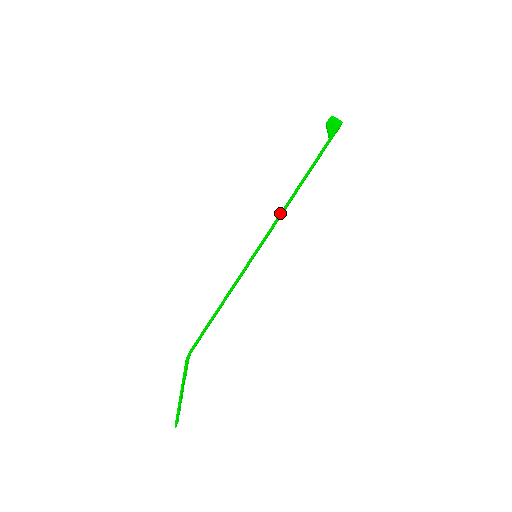
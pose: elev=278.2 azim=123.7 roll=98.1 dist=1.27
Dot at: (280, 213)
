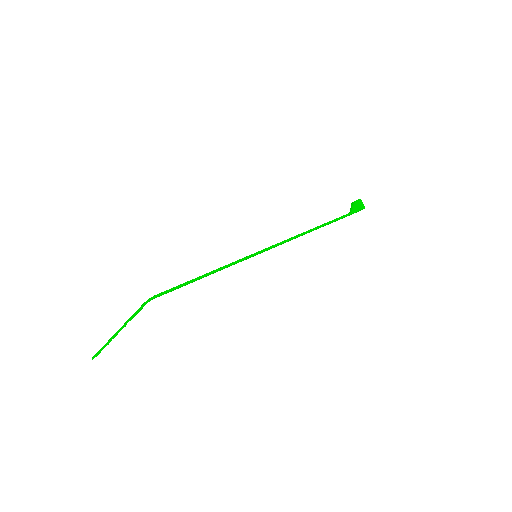
Dot at: (293, 237)
